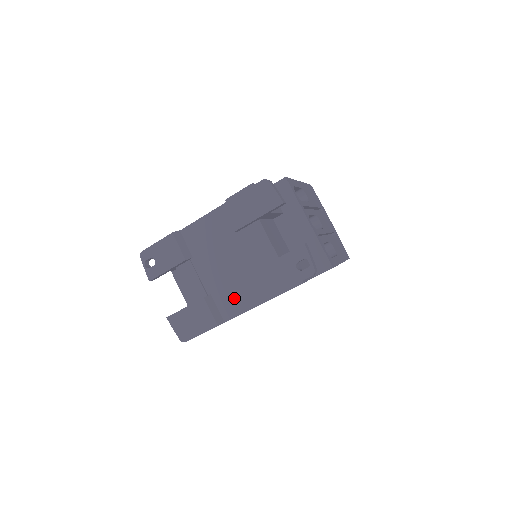
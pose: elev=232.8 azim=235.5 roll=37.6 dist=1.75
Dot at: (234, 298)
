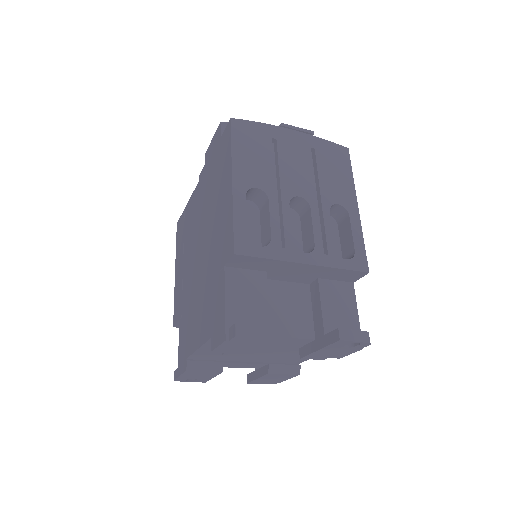
Dot at: (294, 357)
